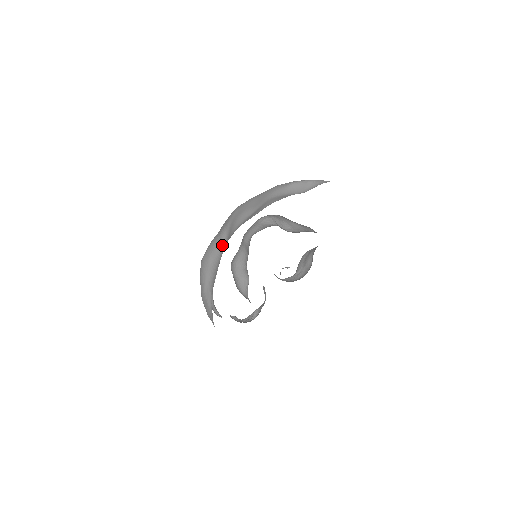
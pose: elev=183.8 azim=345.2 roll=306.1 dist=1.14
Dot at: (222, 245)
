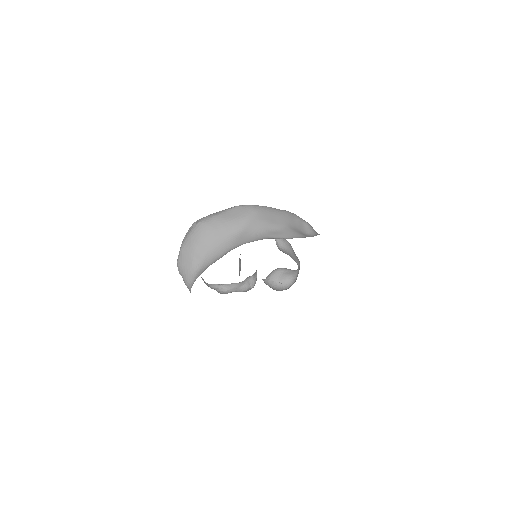
Dot at: (234, 231)
